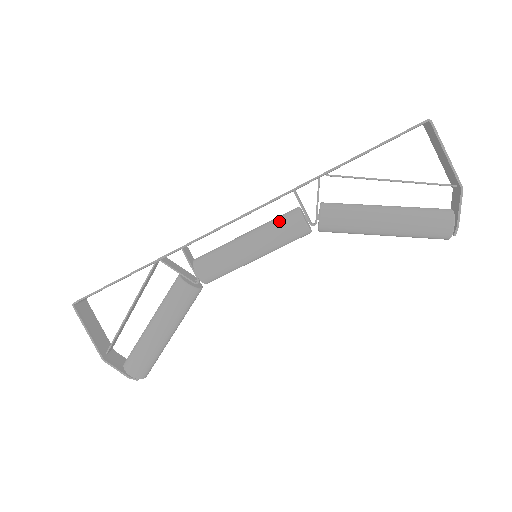
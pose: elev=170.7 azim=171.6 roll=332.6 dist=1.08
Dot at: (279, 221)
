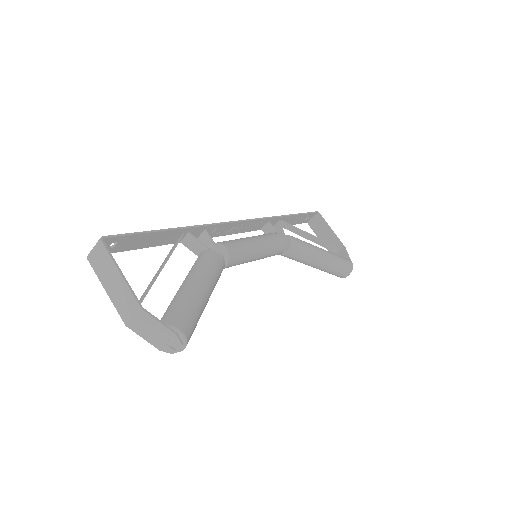
Dot at: (268, 234)
